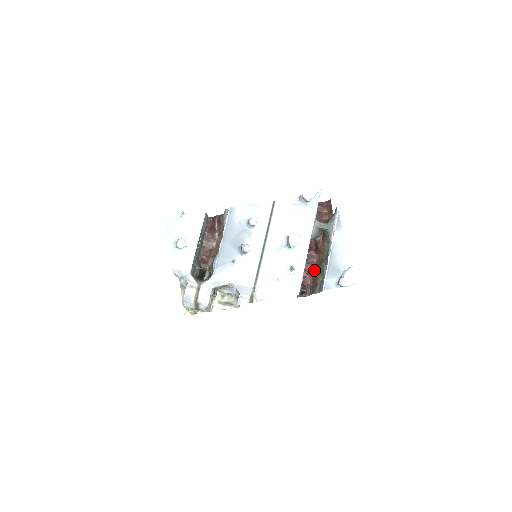
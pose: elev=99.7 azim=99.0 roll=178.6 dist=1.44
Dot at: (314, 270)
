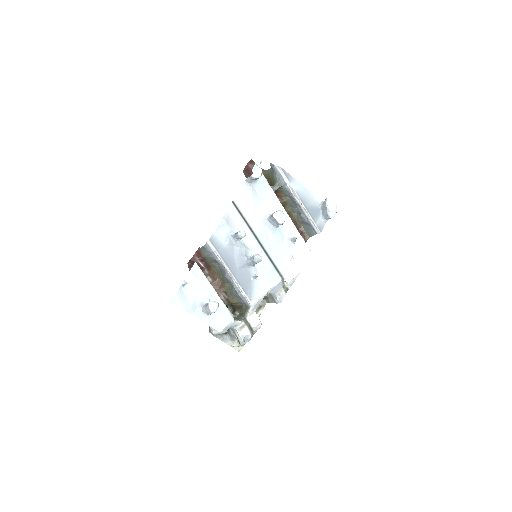
Dot at: occluded
